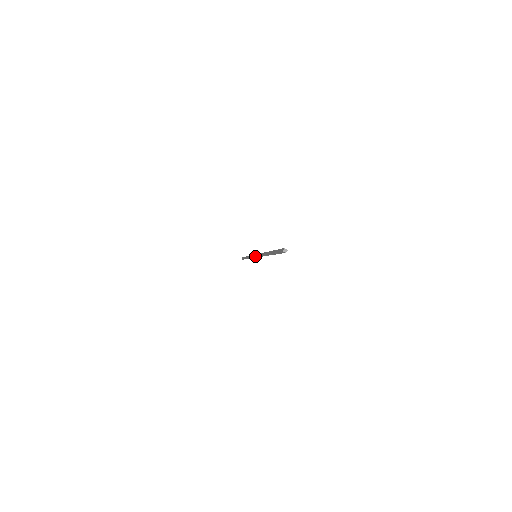
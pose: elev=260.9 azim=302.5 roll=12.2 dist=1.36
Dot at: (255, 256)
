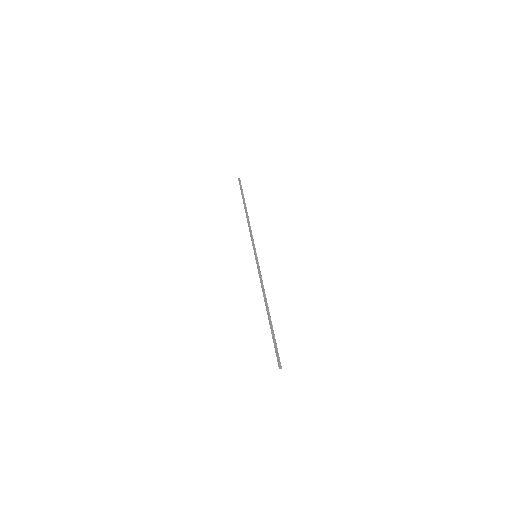
Dot at: (256, 261)
